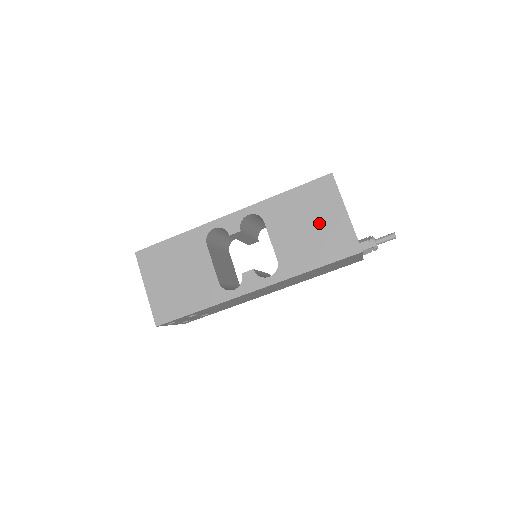
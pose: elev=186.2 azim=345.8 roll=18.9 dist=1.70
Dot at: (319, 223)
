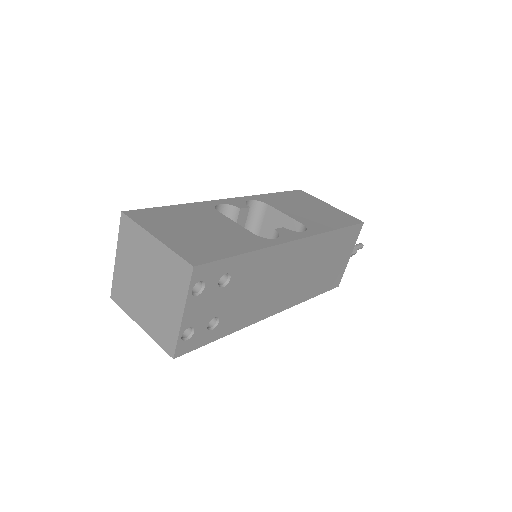
Dot at: (316, 208)
